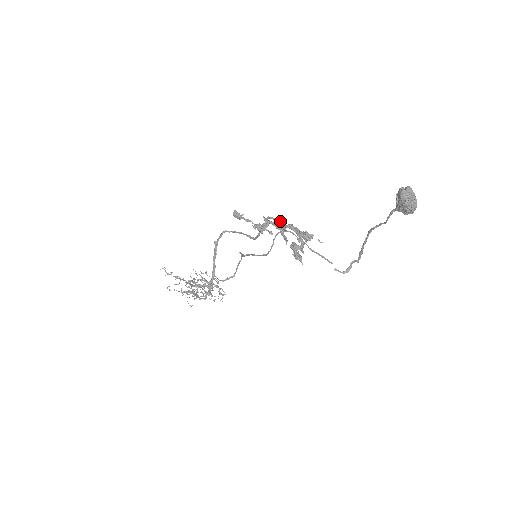
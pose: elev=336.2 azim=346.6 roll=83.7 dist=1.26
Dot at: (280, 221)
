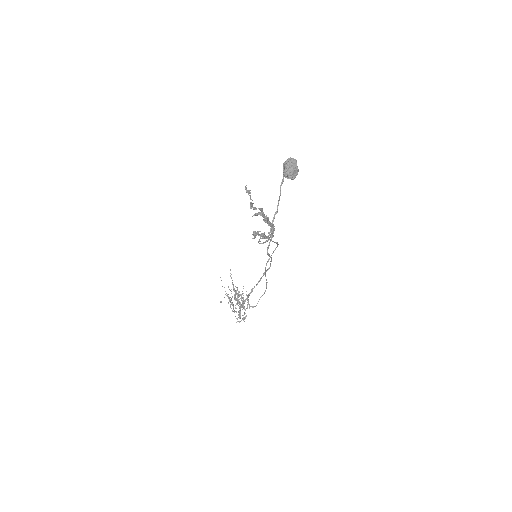
Dot at: occluded
